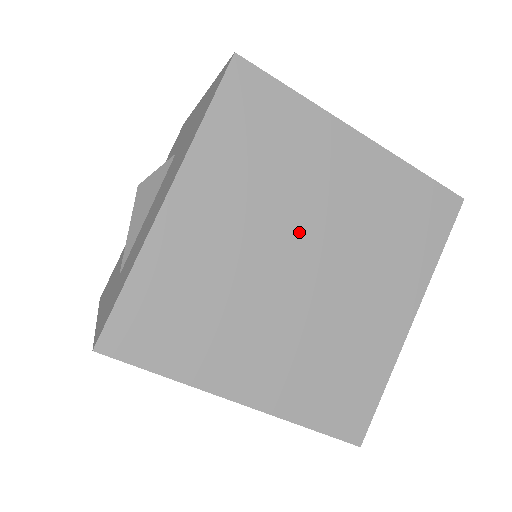
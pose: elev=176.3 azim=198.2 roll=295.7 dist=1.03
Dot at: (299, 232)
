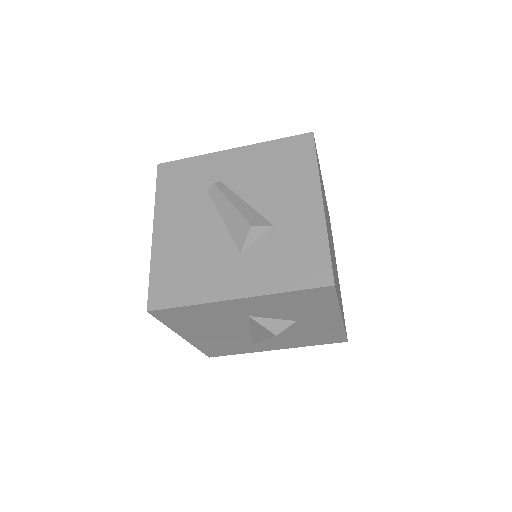
Dot at: occluded
